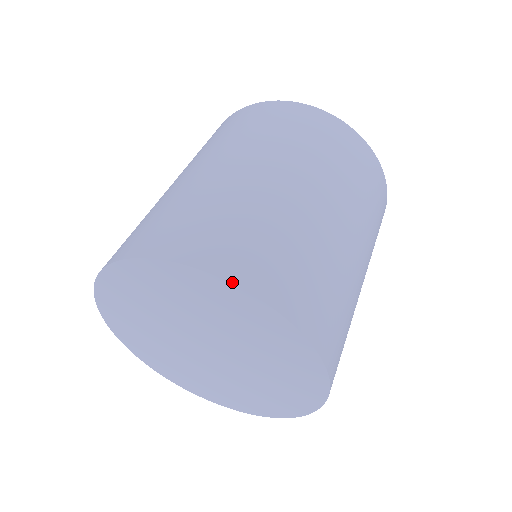
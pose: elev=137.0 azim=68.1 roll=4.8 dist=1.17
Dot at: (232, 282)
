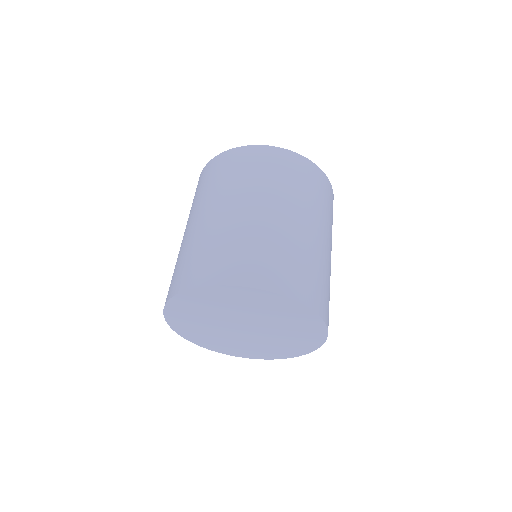
Dot at: (271, 291)
